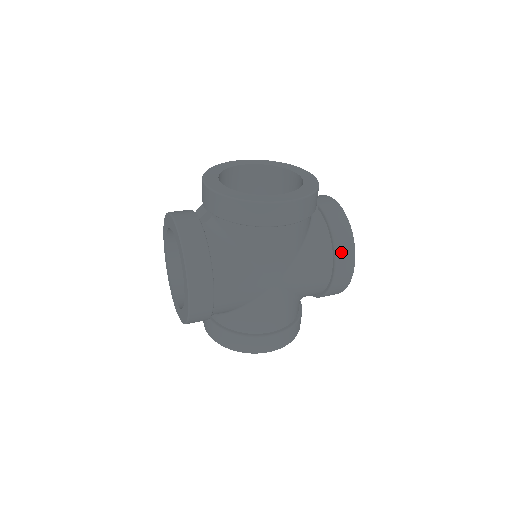
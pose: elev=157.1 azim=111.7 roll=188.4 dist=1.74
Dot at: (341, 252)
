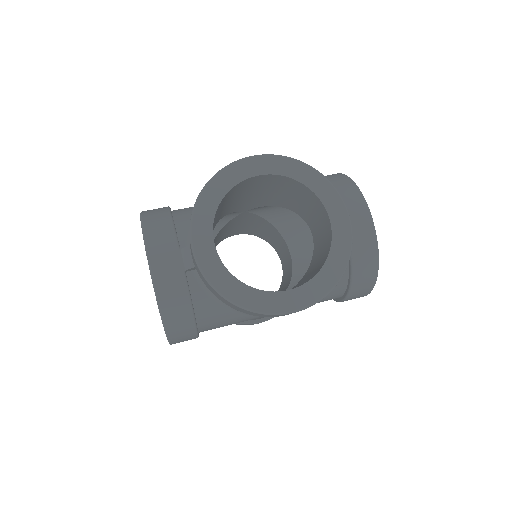
Dot at: (356, 292)
